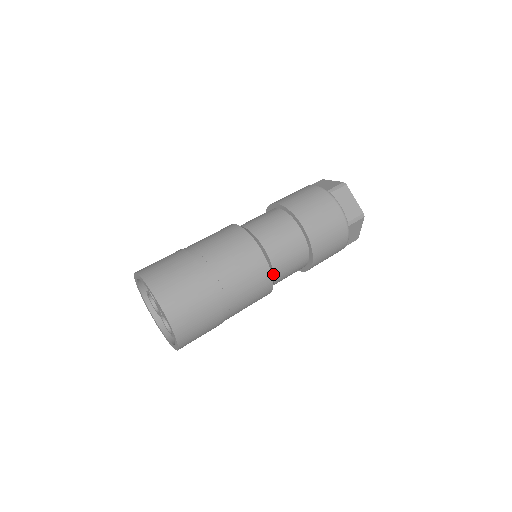
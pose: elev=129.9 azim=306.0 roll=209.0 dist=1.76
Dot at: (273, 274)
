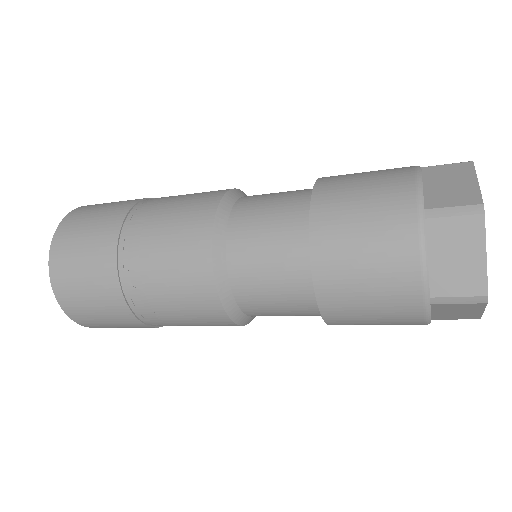
Dot at: (235, 199)
